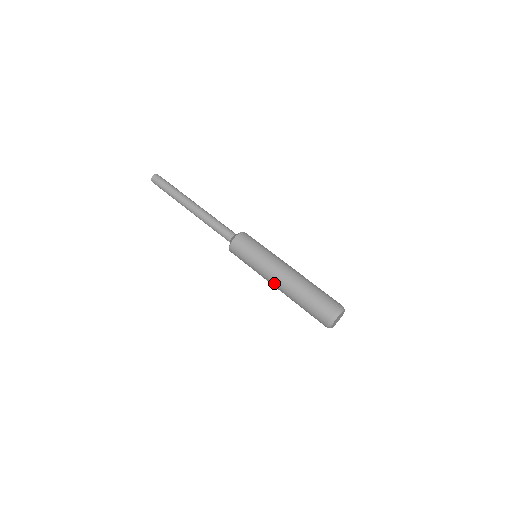
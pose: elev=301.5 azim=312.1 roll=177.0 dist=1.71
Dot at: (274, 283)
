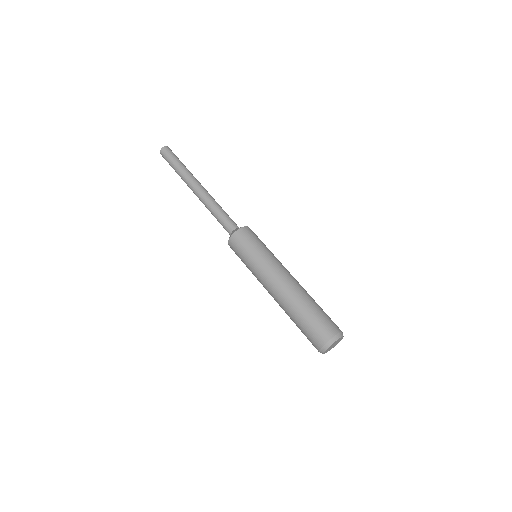
Dot at: (271, 287)
